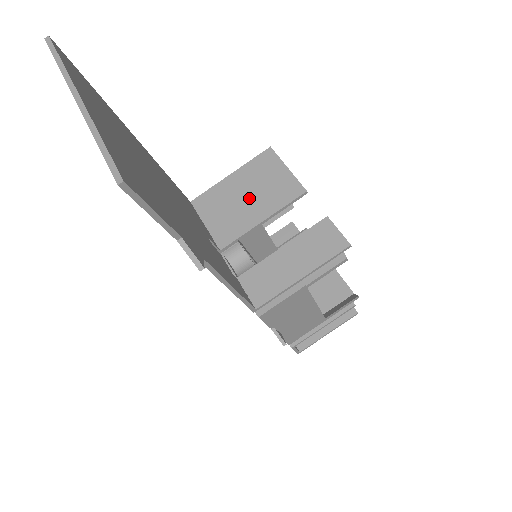
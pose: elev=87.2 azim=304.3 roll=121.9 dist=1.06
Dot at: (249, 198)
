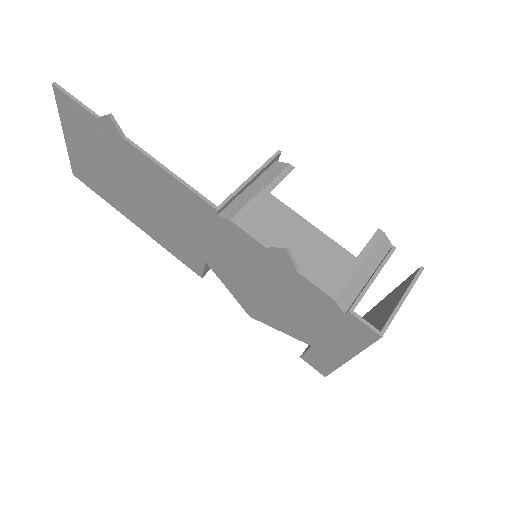
Dot at: occluded
